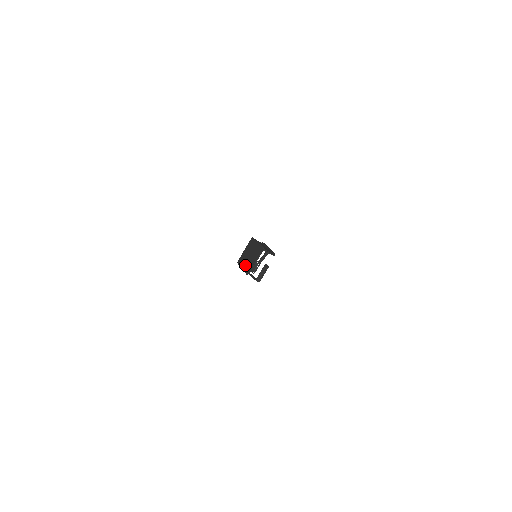
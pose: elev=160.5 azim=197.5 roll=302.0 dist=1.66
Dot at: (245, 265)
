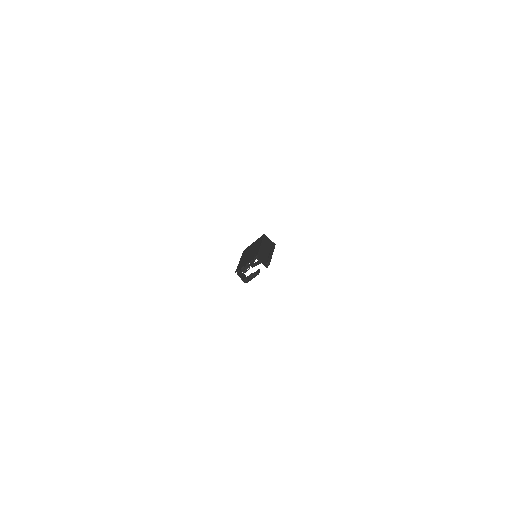
Dot at: (242, 260)
